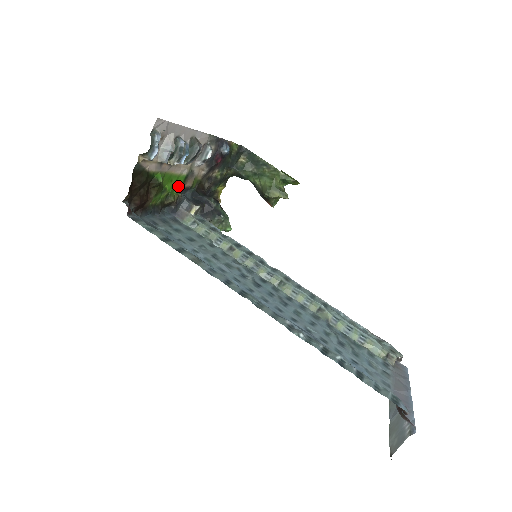
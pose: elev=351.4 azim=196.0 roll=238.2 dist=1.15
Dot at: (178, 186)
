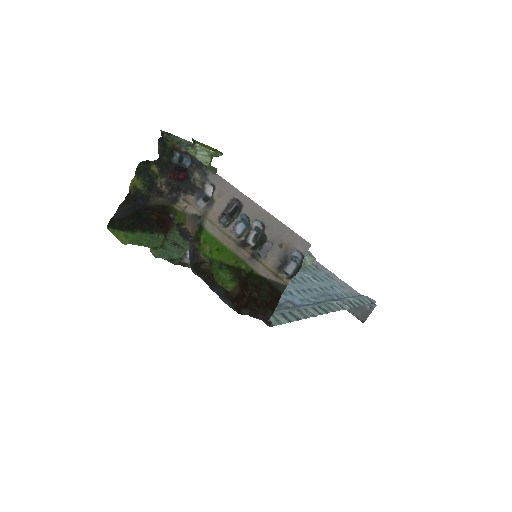
Dot at: (202, 243)
